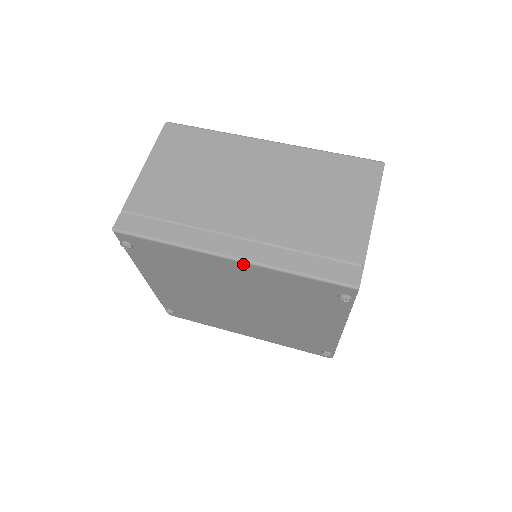
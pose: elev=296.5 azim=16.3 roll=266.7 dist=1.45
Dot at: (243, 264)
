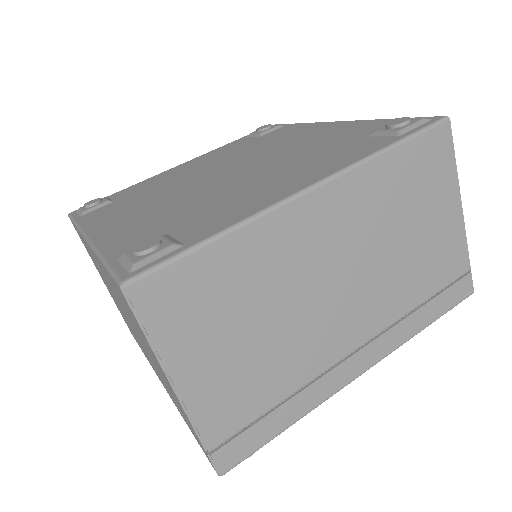
Dot at: occluded
